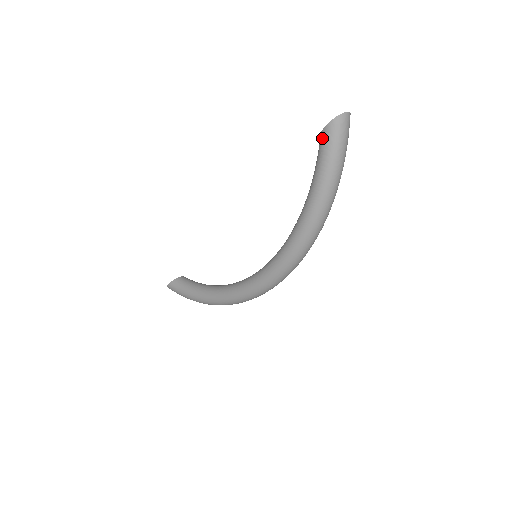
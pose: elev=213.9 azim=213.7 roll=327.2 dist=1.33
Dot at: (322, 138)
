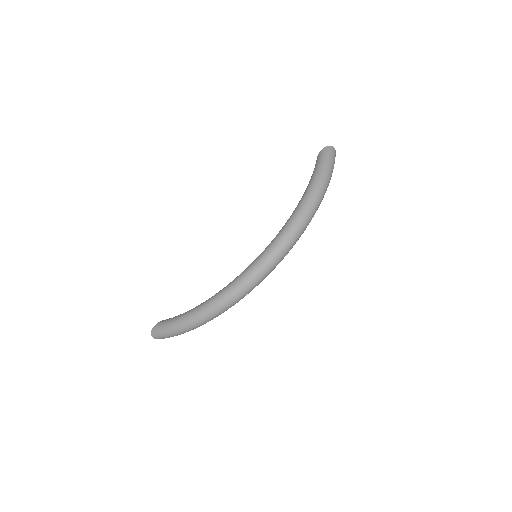
Dot at: (318, 157)
